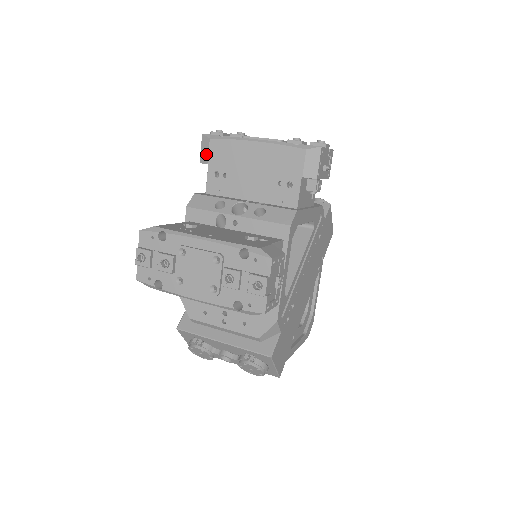
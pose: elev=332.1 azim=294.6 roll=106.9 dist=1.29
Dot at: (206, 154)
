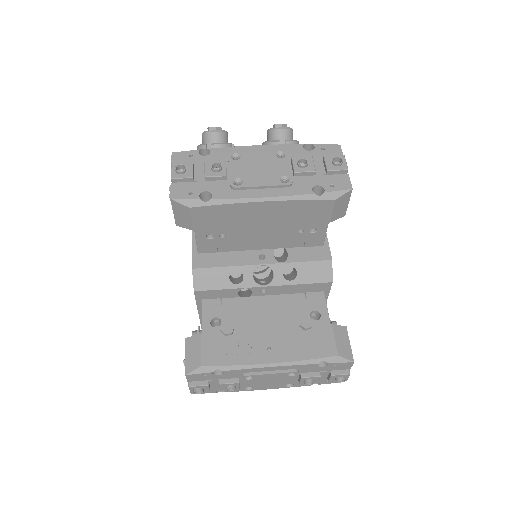
Dot at: (187, 221)
